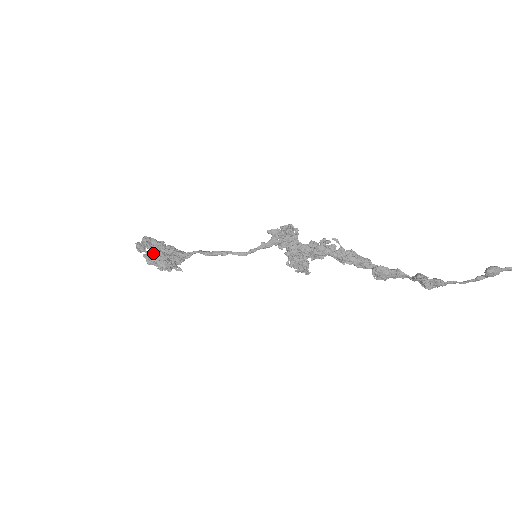
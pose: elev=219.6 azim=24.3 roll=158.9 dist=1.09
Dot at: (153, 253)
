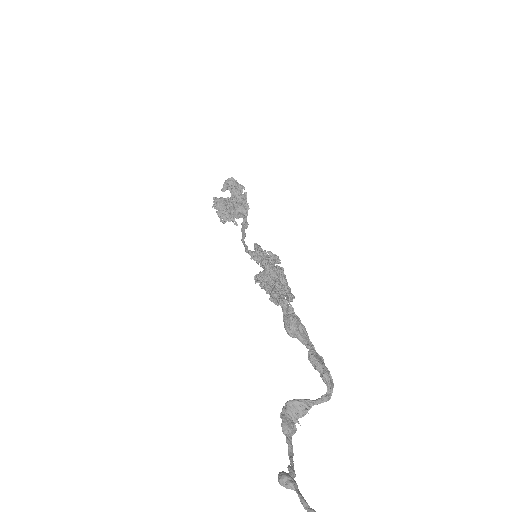
Dot at: (217, 202)
